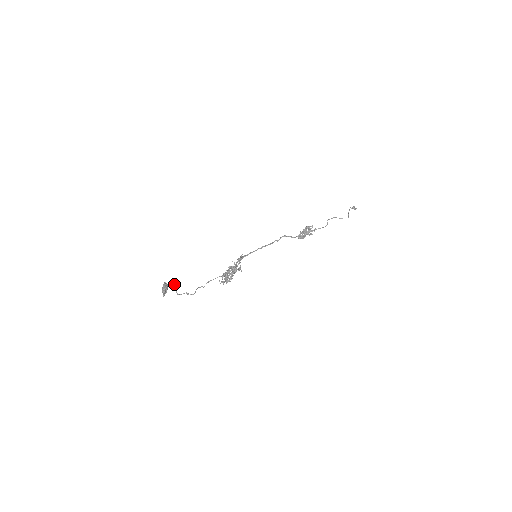
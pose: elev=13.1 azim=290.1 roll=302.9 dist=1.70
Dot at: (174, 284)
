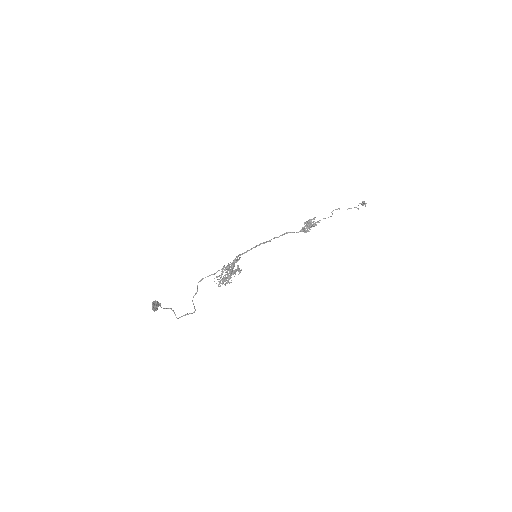
Dot at: (171, 308)
